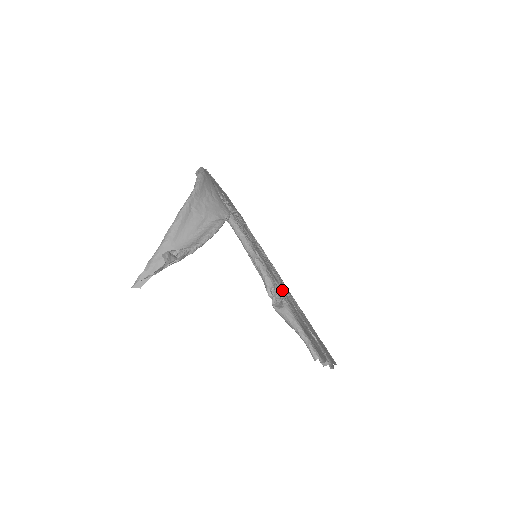
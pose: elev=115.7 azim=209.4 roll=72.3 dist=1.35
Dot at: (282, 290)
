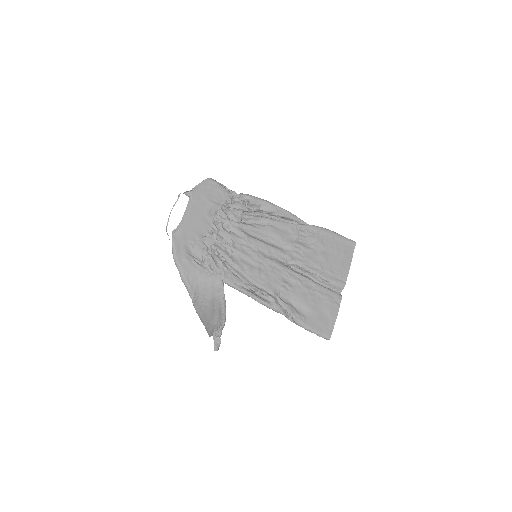
Dot at: (288, 292)
